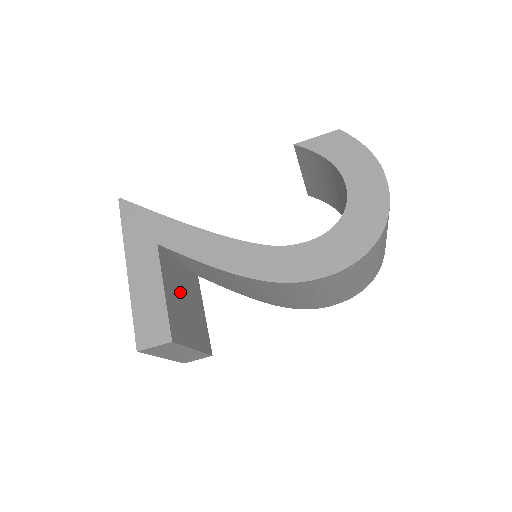
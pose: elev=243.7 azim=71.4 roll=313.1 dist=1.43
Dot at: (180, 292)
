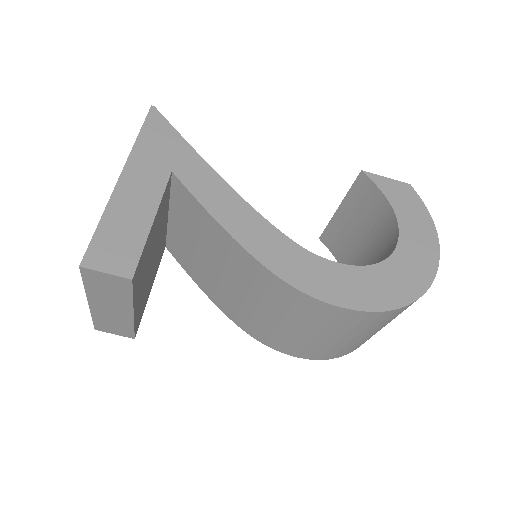
Dot at: (156, 241)
